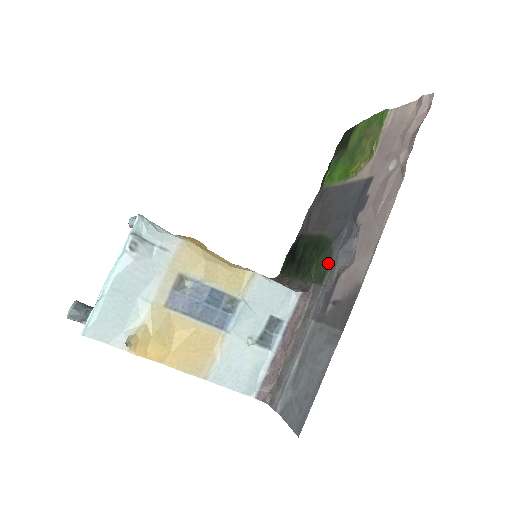
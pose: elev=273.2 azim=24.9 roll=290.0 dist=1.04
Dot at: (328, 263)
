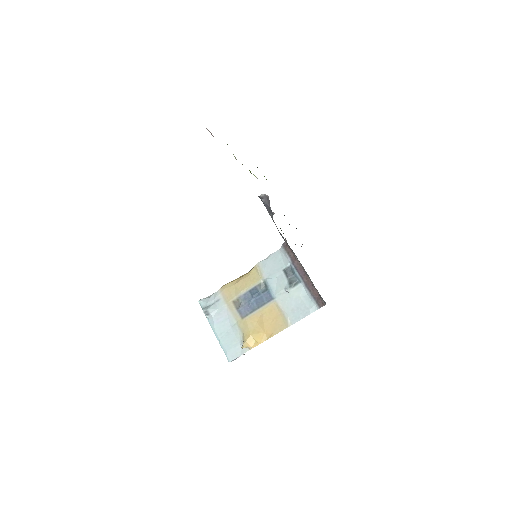
Dot at: occluded
